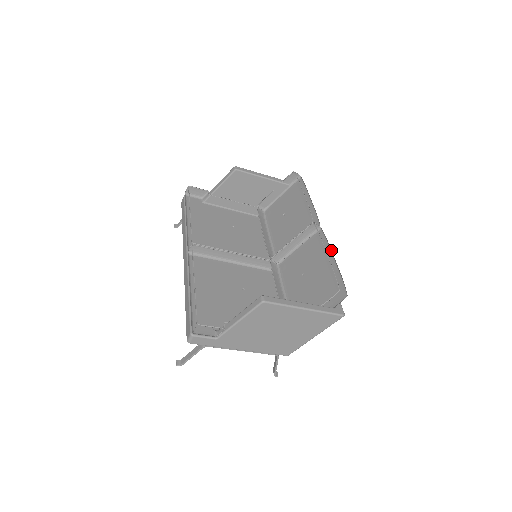
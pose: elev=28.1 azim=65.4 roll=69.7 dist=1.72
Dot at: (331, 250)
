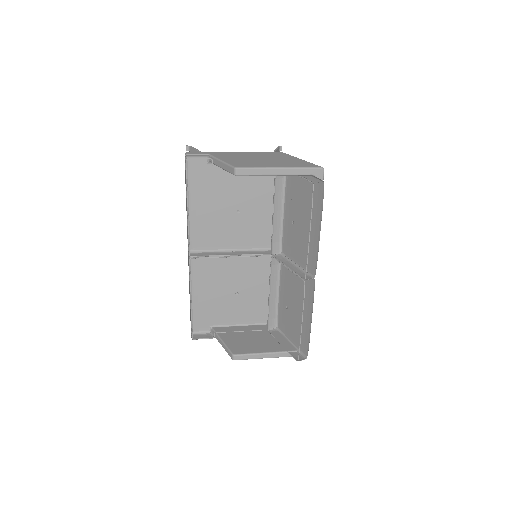
Dot at: (312, 312)
